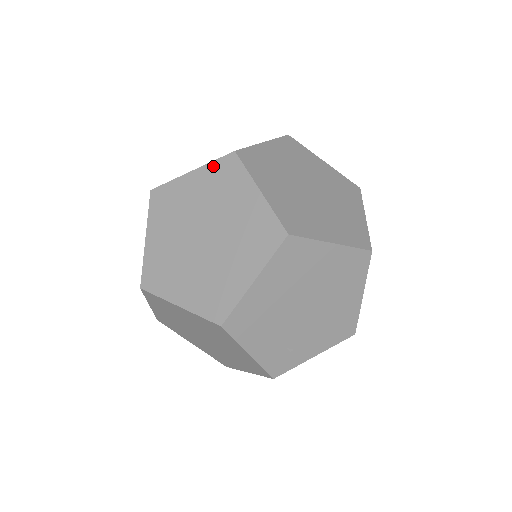
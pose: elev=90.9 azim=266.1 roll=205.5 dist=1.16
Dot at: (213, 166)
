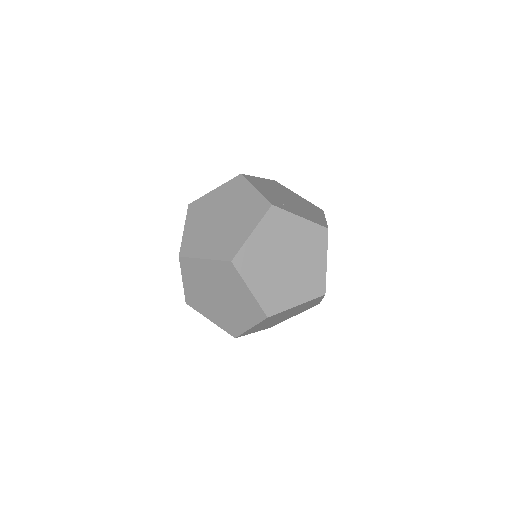
Dot at: occluded
